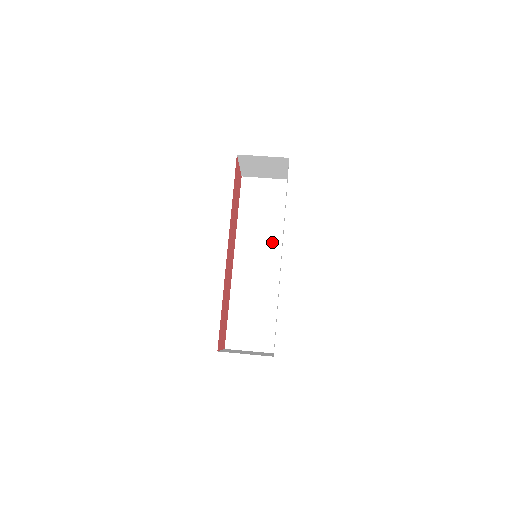
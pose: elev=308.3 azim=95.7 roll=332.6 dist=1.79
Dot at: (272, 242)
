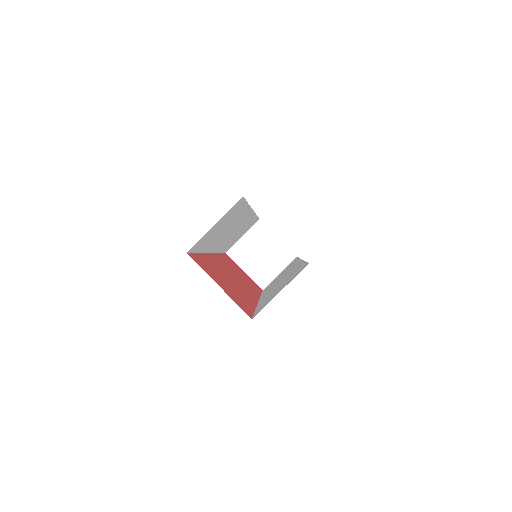
Dot at: (241, 218)
